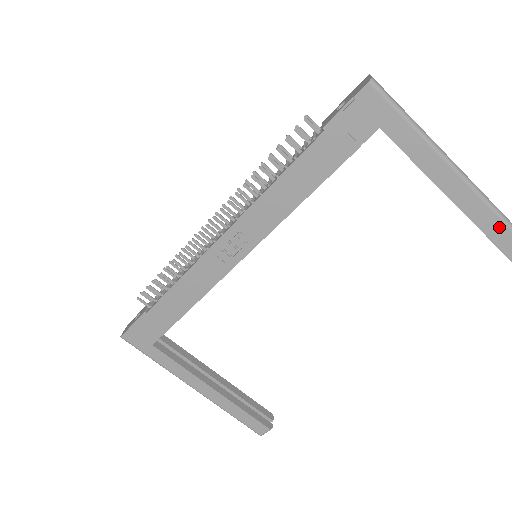
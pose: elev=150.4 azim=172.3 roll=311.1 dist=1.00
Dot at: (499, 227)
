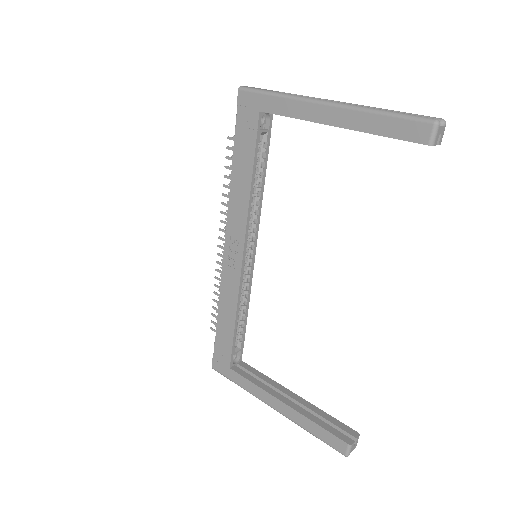
Dot at: (382, 121)
